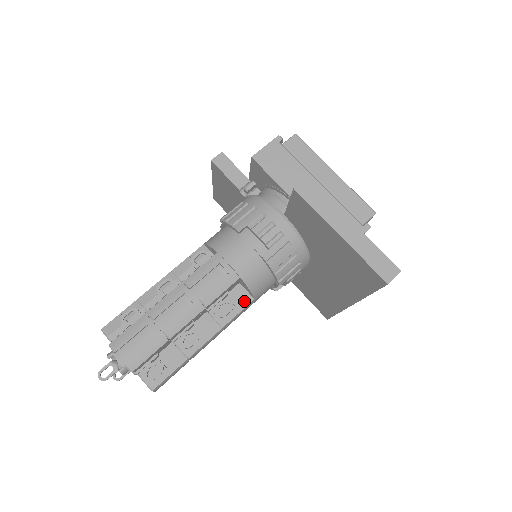
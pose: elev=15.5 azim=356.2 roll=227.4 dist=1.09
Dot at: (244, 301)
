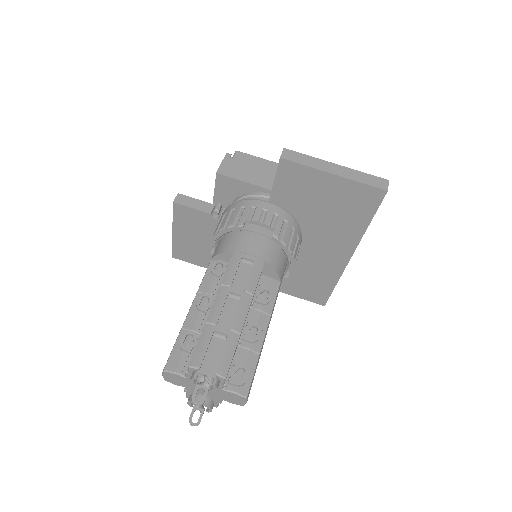
Dot at: (274, 287)
